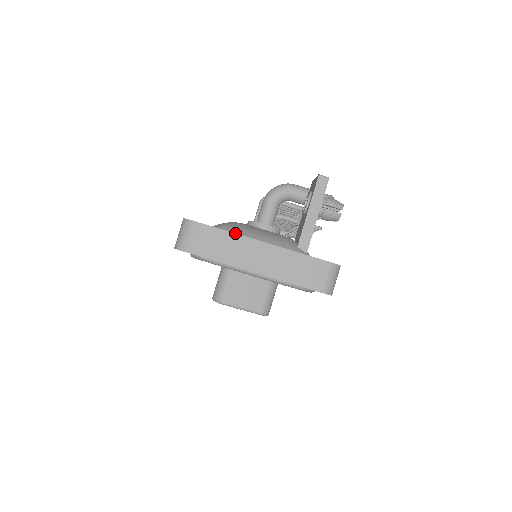
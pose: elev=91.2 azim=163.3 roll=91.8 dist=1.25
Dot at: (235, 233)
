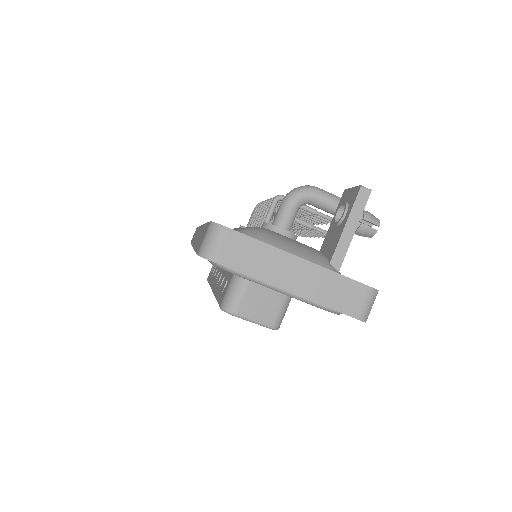
Dot at: (271, 245)
